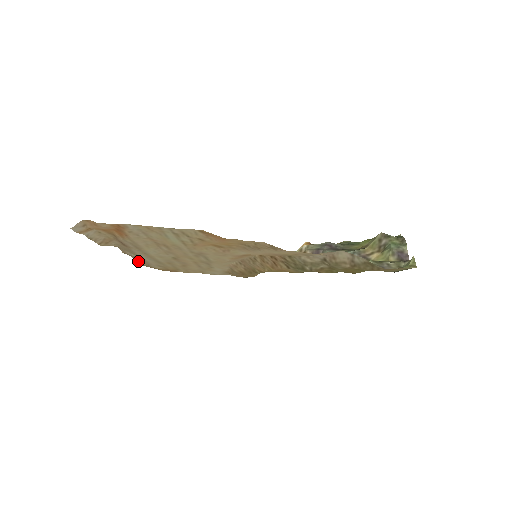
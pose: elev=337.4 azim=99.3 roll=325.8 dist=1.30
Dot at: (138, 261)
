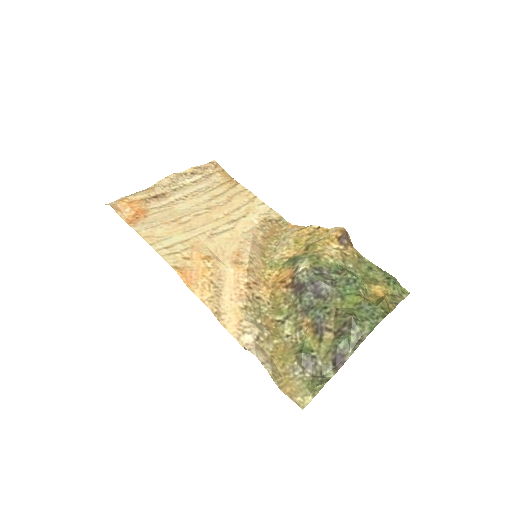
Dot at: (203, 168)
